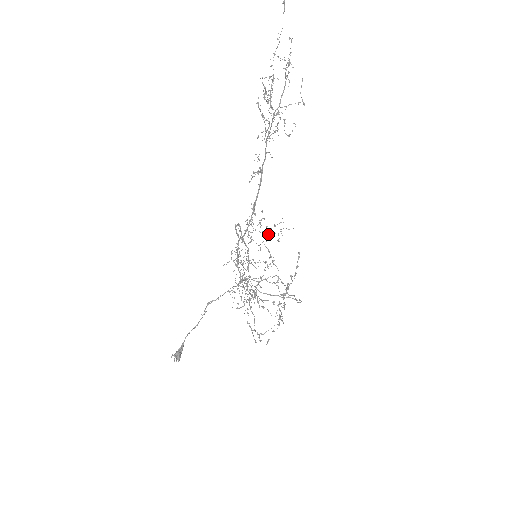
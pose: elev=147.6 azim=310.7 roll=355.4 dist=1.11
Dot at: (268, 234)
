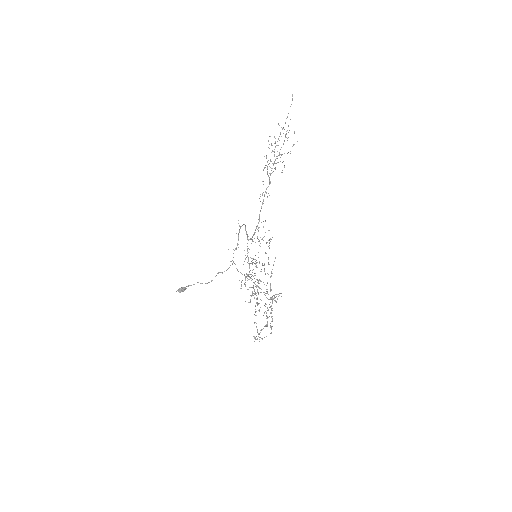
Dot at: (262, 238)
